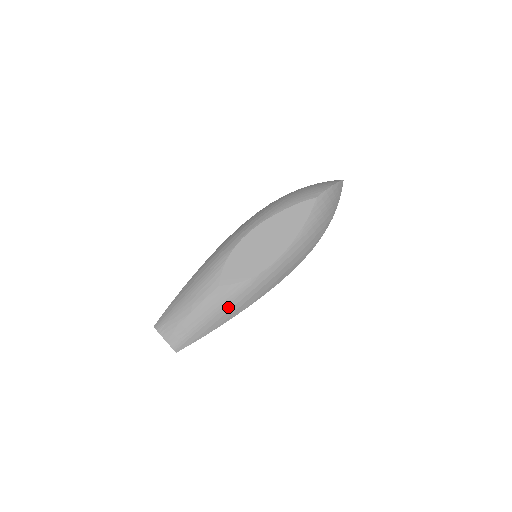
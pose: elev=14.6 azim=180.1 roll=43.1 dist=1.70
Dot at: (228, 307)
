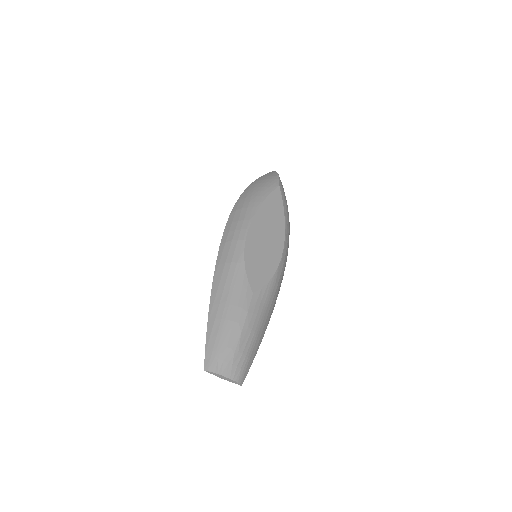
Dot at: (266, 313)
